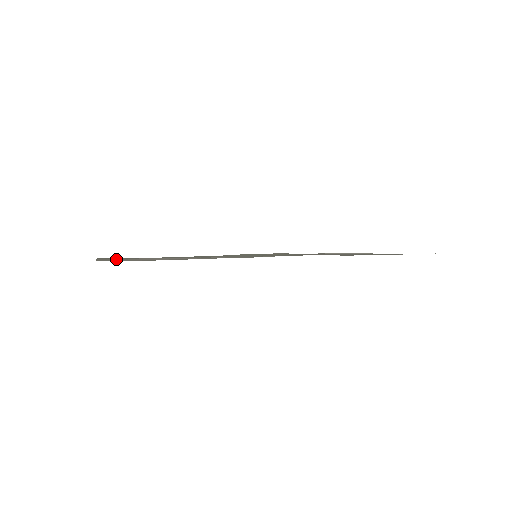
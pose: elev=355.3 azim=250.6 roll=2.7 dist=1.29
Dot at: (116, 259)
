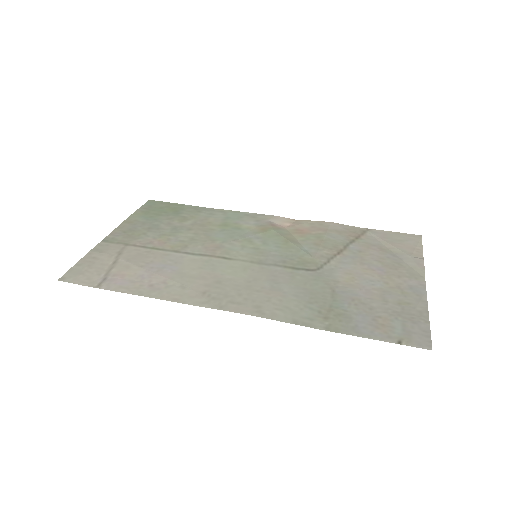
Dot at: (94, 262)
